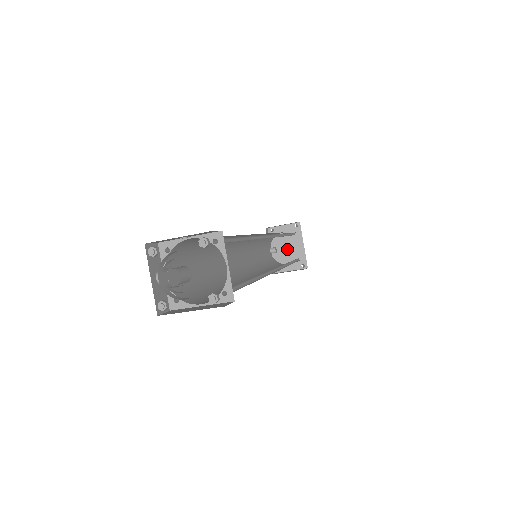
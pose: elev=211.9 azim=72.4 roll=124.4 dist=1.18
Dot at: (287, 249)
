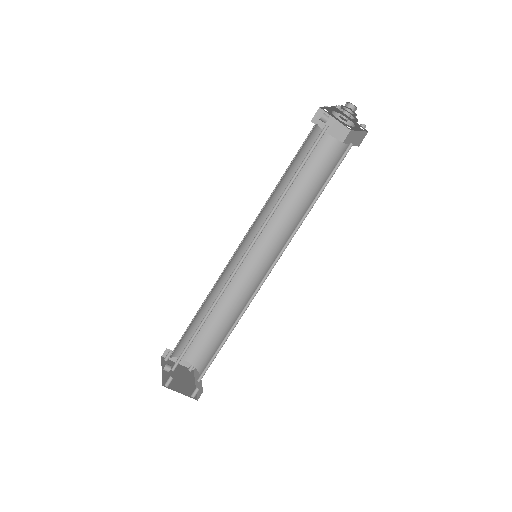
Dot at: (178, 378)
